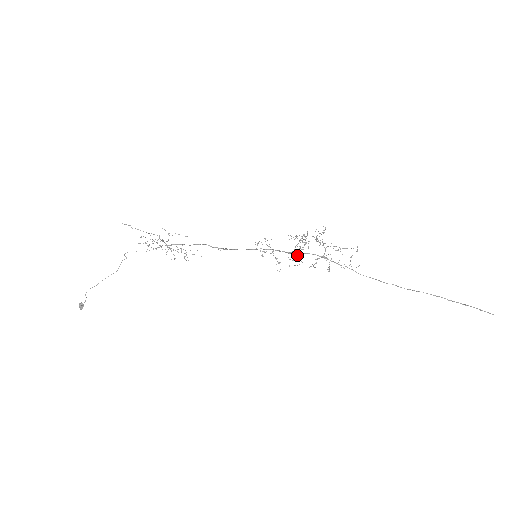
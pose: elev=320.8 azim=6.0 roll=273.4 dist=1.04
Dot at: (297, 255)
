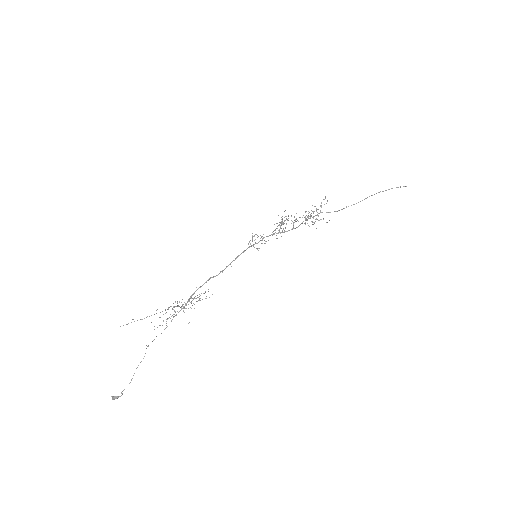
Dot at: (284, 230)
